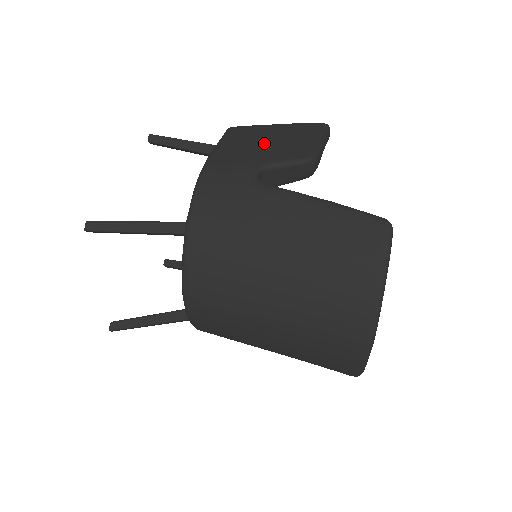
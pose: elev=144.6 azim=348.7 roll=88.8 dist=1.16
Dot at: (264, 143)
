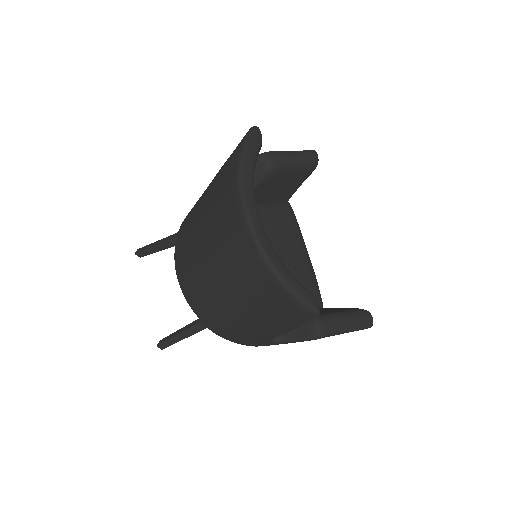
Dot at: occluded
